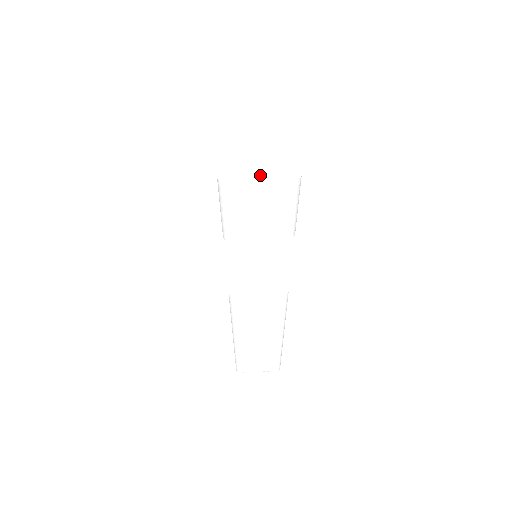
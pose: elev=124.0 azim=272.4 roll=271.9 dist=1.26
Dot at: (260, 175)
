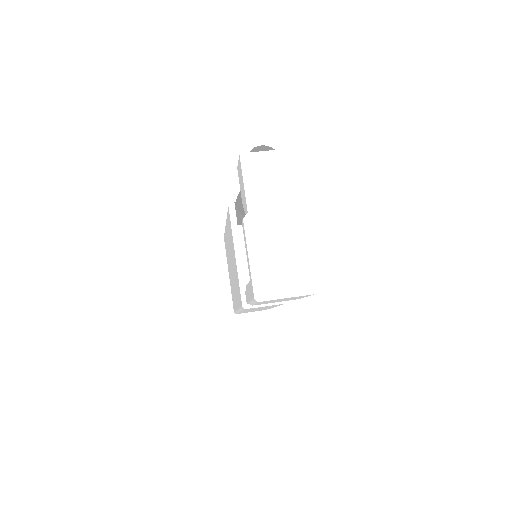
Dot at: (287, 292)
